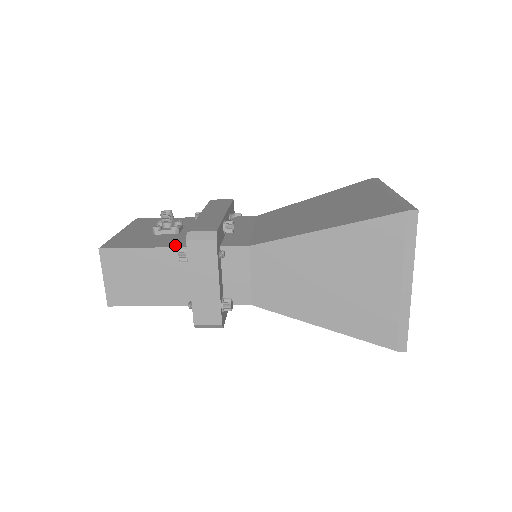
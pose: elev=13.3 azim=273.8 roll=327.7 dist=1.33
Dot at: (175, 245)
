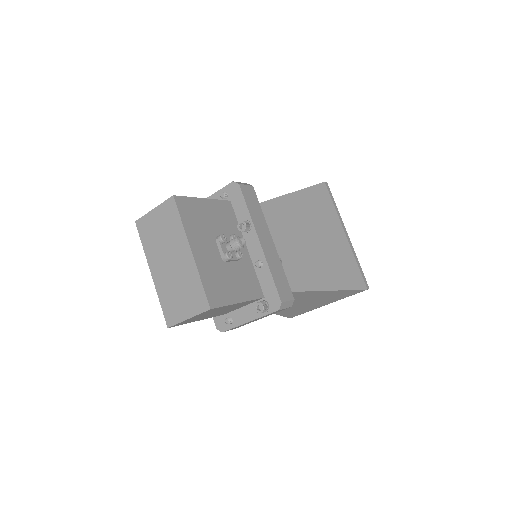
Dot at: (255, 295)
